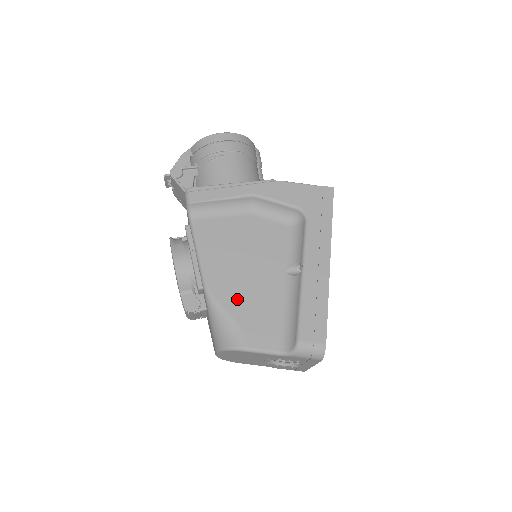
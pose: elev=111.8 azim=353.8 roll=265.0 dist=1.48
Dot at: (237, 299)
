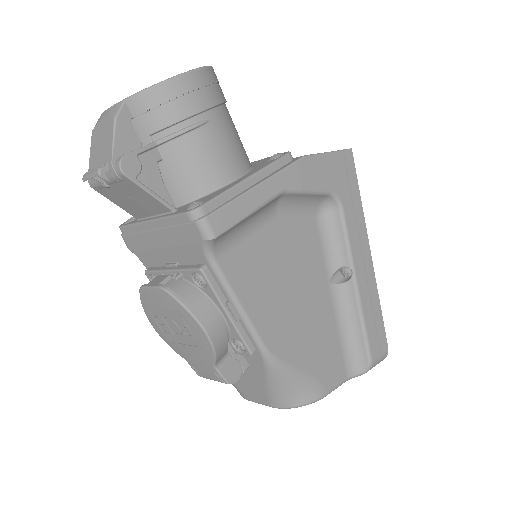
Dot at: (301, 345)
